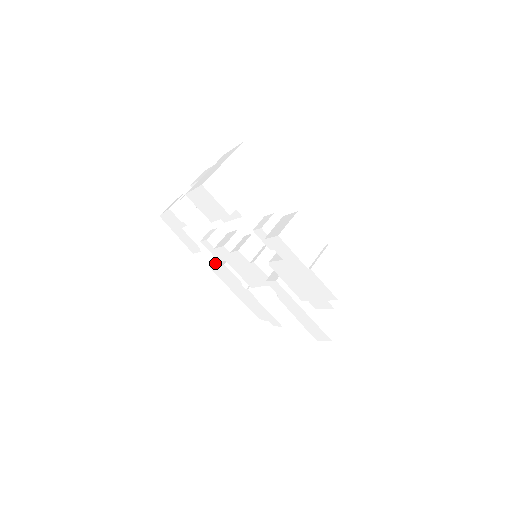
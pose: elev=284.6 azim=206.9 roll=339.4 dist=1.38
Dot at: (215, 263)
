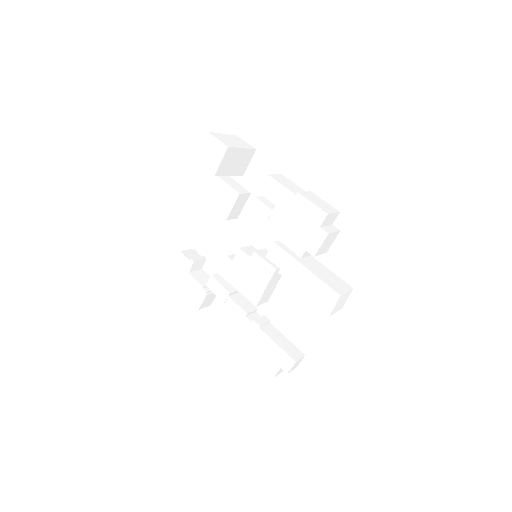
Dot at: occluded
